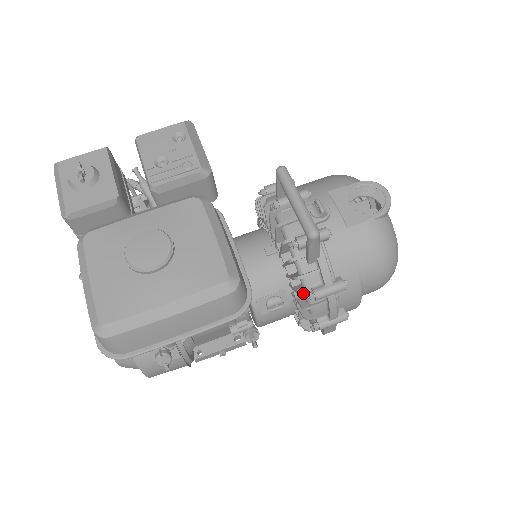
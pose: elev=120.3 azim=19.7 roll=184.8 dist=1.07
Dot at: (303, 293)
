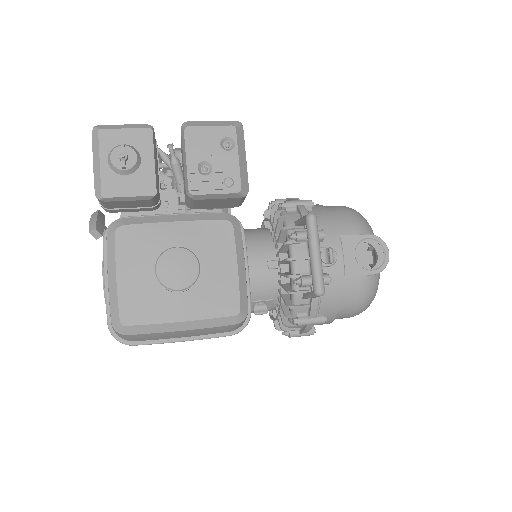
Dot at: (289, 317)
